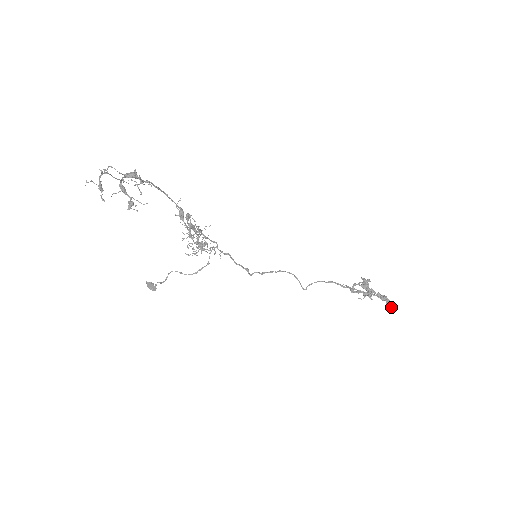
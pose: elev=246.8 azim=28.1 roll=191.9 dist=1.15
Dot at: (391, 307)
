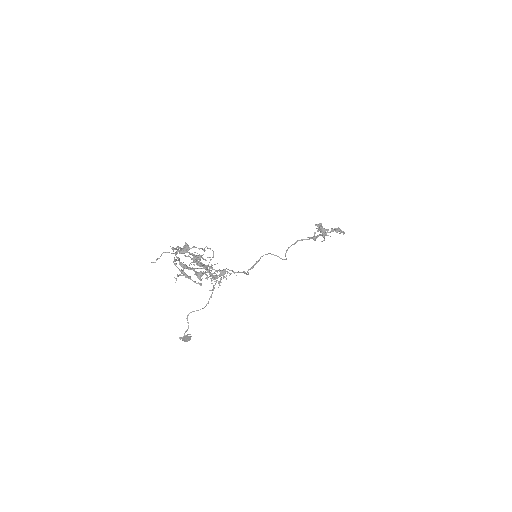
Dot at: occluded
